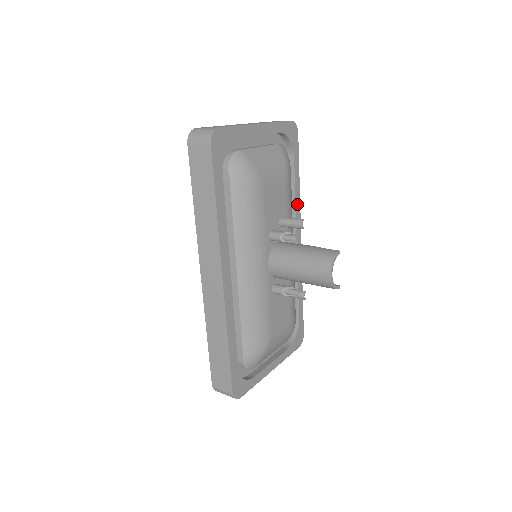
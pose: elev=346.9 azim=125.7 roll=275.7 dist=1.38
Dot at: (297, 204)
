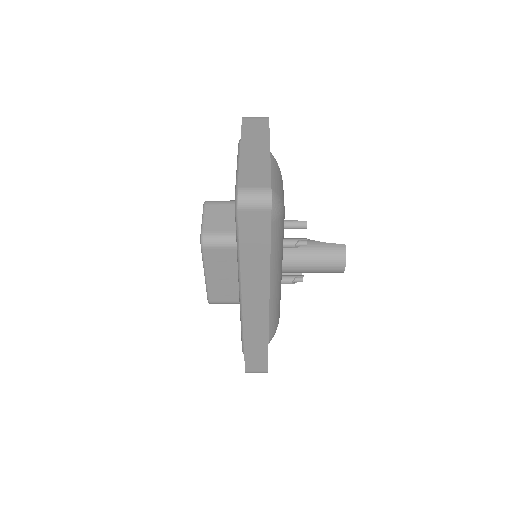
Dot at: occluded
